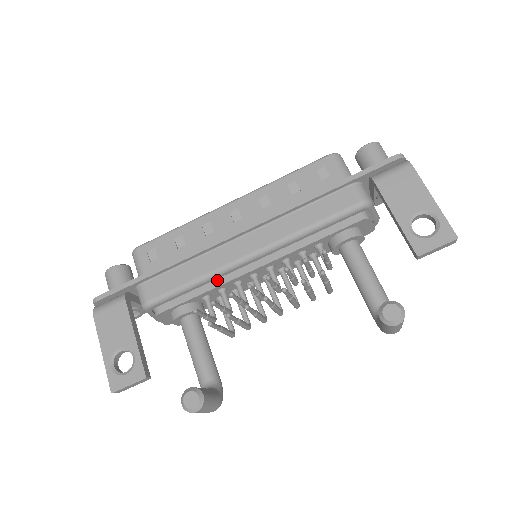
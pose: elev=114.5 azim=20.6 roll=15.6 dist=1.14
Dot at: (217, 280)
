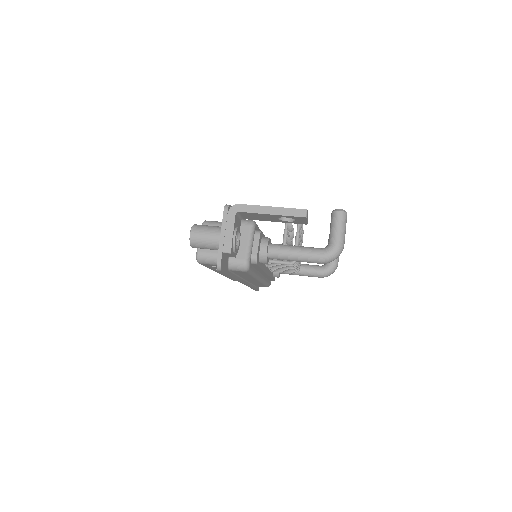
Dot at: occluded
